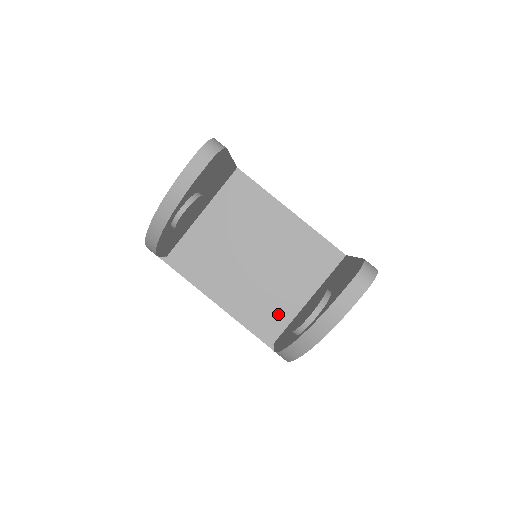
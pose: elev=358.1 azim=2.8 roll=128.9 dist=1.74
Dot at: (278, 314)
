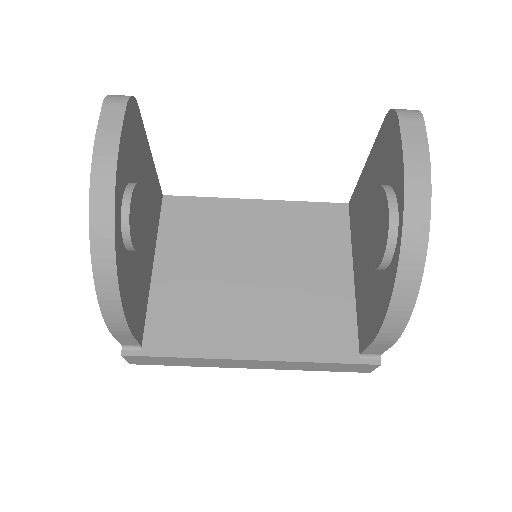
Dot at: (334, 315)
